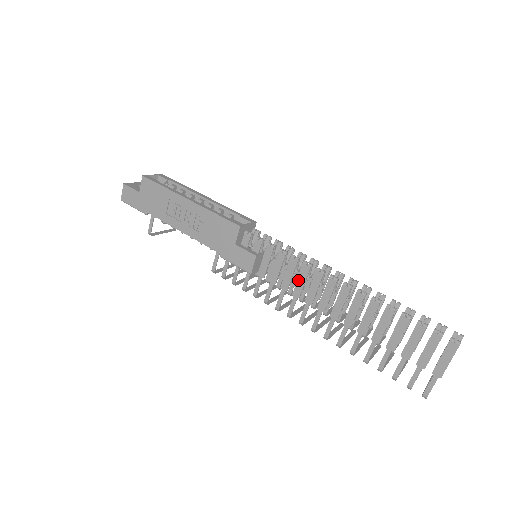
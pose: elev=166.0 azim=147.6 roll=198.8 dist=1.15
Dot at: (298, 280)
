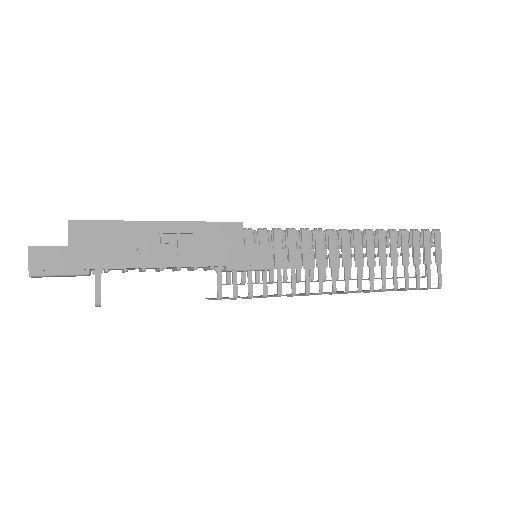
Dot at: (317, 249)
